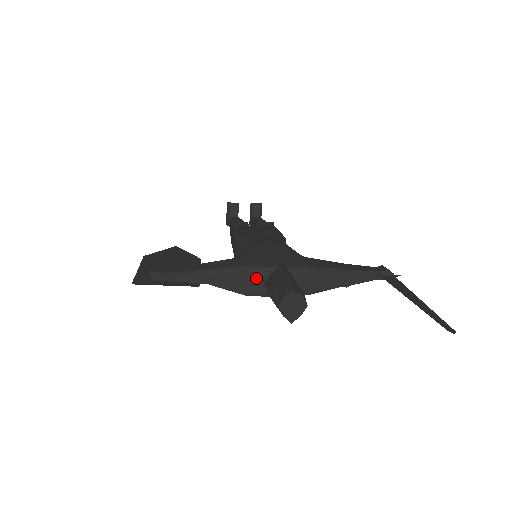
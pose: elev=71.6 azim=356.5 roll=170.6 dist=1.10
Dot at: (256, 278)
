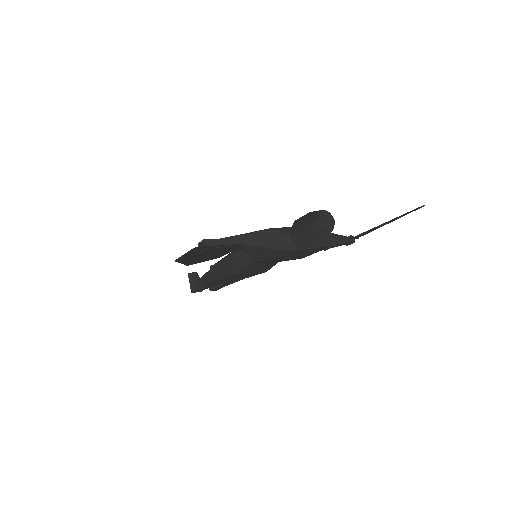
Dot at: (282, 234)
